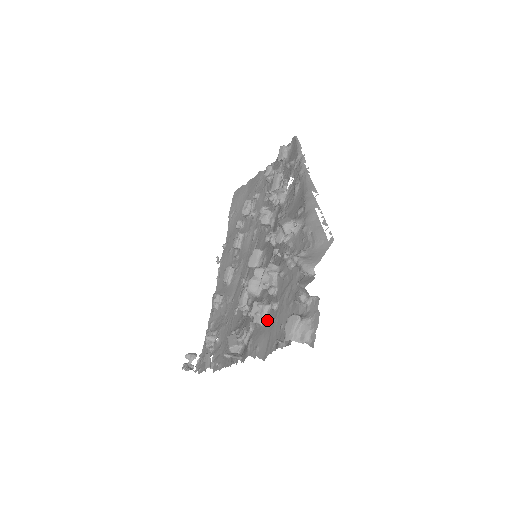
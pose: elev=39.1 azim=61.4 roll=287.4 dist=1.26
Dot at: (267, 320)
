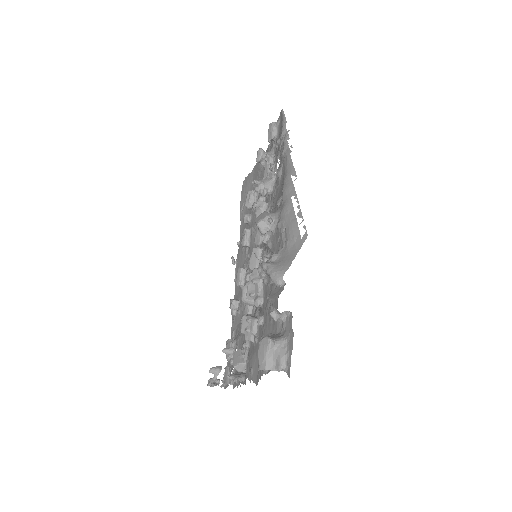
Dot at: (257, 337)
